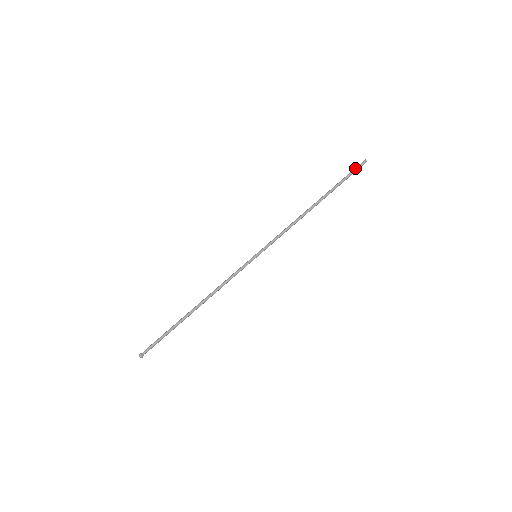
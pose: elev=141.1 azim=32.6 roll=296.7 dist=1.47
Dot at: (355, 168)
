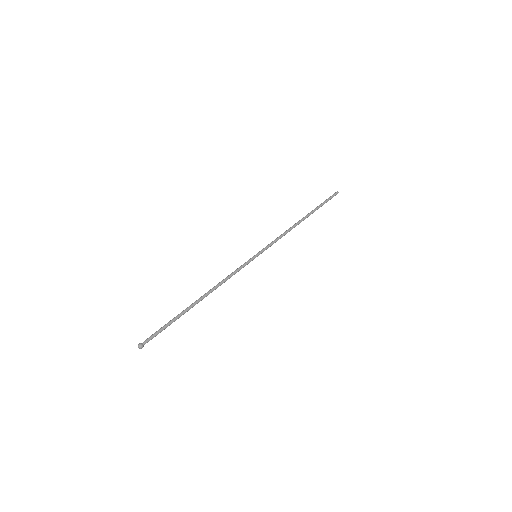
Dot at: (330, 196)
